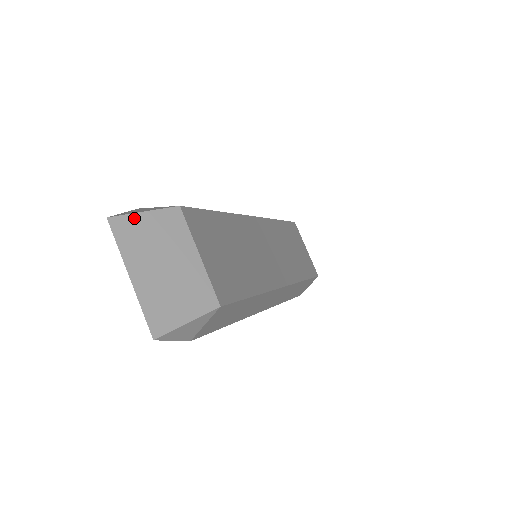
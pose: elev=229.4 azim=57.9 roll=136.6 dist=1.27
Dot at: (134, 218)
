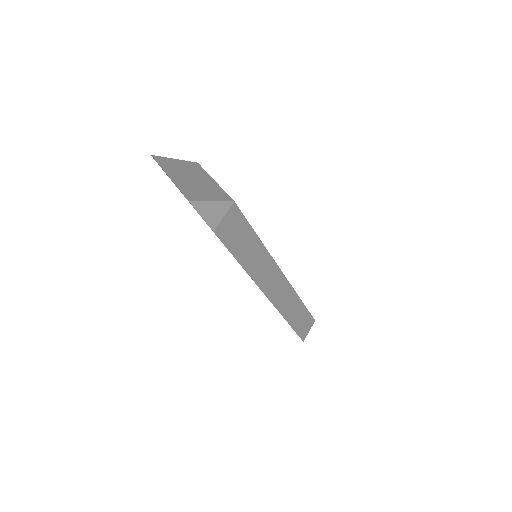
Dot at: (168, 159)
